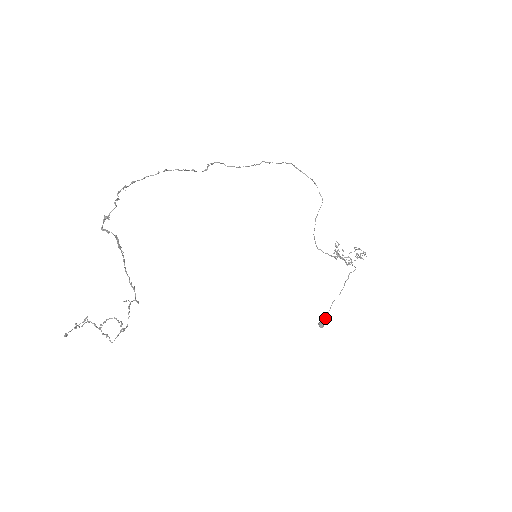
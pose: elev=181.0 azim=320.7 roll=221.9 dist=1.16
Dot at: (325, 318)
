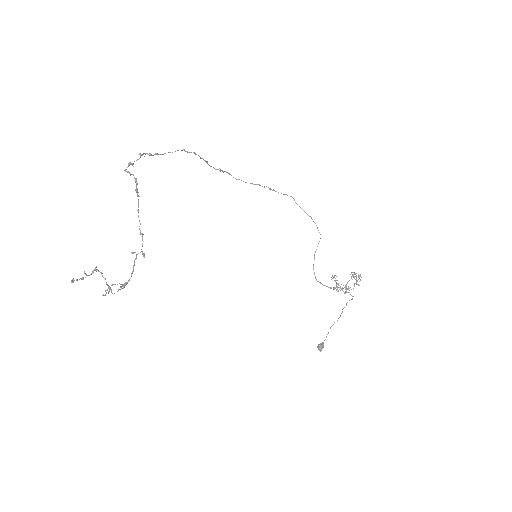
Dot at: occluded
